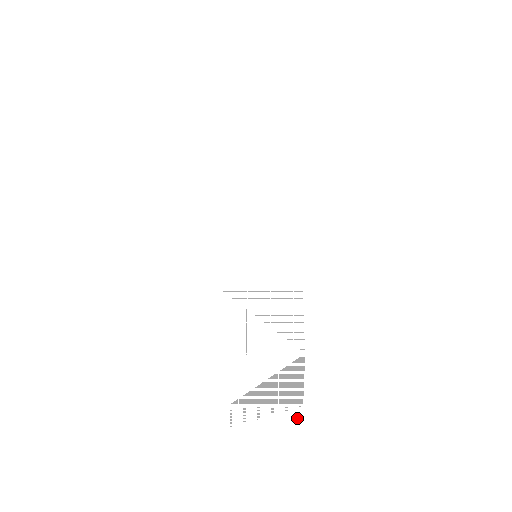
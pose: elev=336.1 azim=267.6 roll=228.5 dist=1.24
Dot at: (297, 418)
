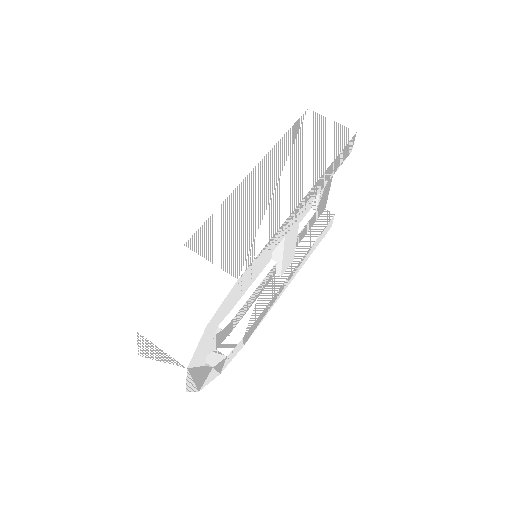
Dot at: (184, 381)
